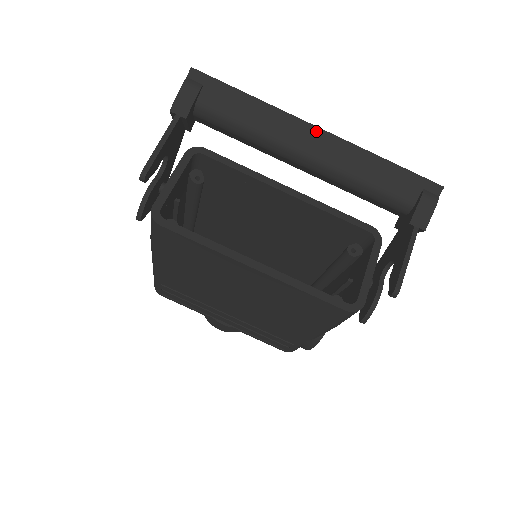
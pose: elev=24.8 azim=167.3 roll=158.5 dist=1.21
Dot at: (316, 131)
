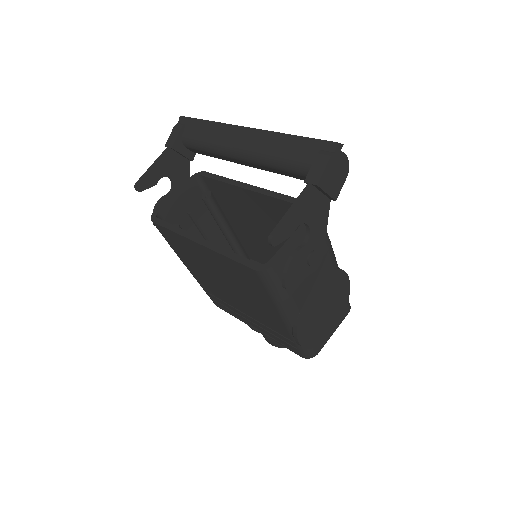
Dot at: (244, 130)
